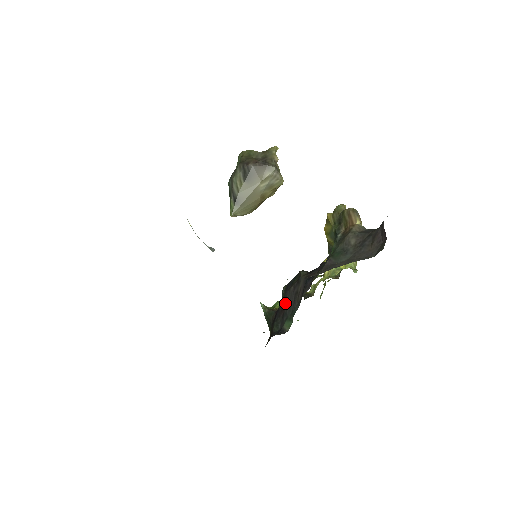
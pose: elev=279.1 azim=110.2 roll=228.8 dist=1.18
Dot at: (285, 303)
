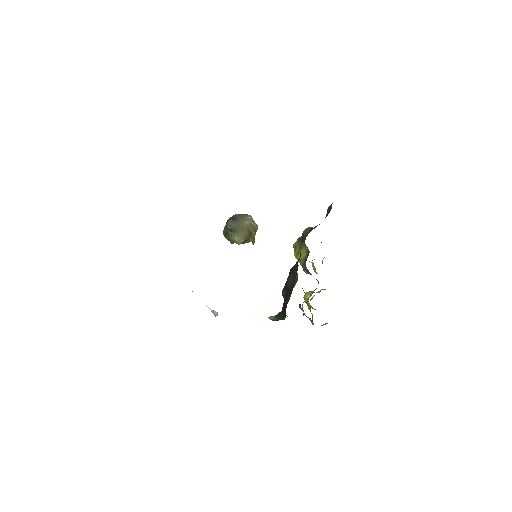
Dot at: (287, 287)
